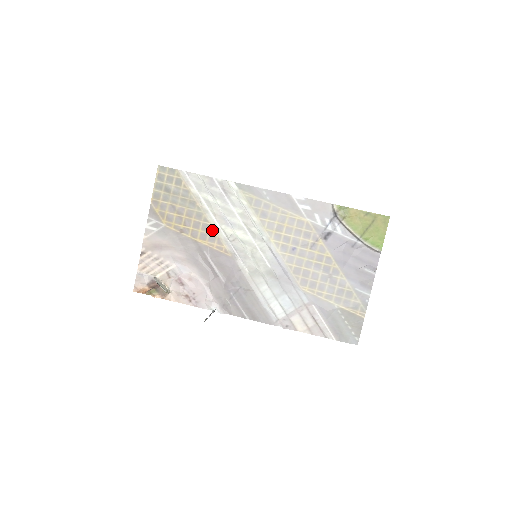
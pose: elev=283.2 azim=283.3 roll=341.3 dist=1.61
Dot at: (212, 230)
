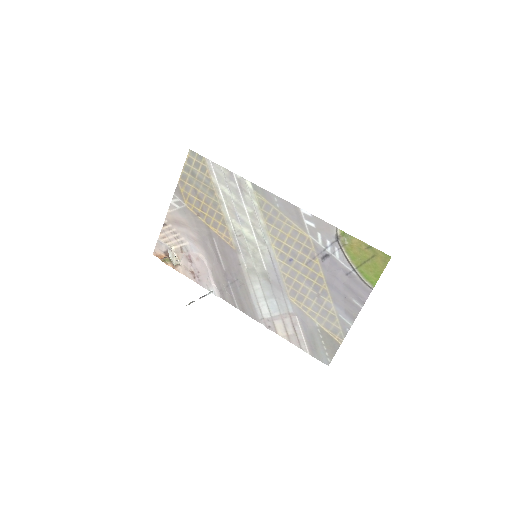
Dot at: (223, 221)
